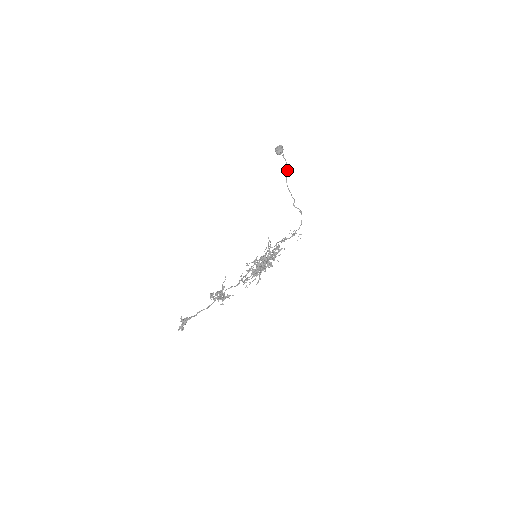
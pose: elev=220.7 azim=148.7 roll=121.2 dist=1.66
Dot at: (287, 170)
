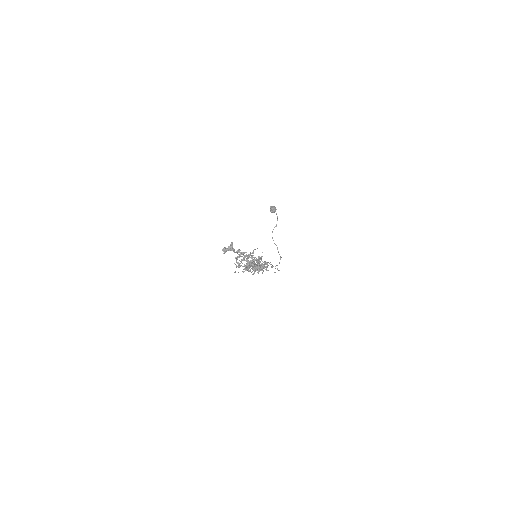
Dot at: occluded
